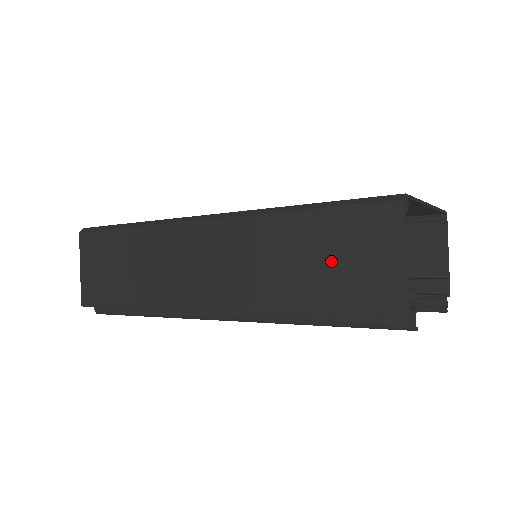
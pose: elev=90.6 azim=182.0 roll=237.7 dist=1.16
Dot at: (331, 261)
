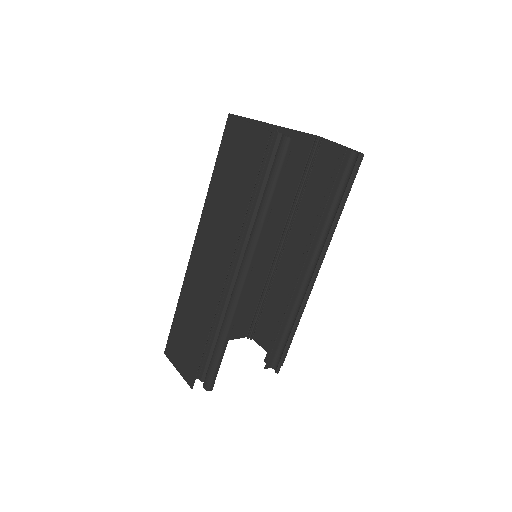
Dot at: (235, 169)
